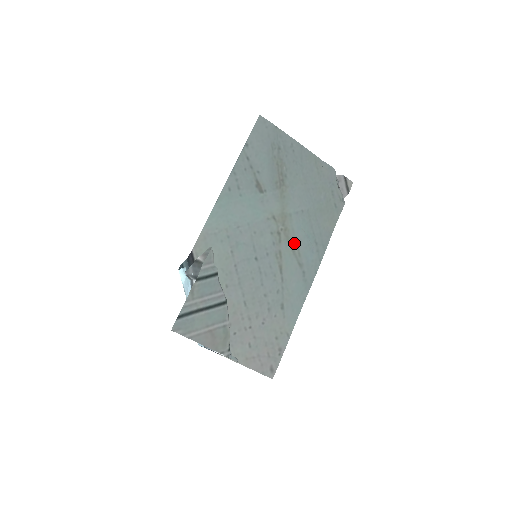
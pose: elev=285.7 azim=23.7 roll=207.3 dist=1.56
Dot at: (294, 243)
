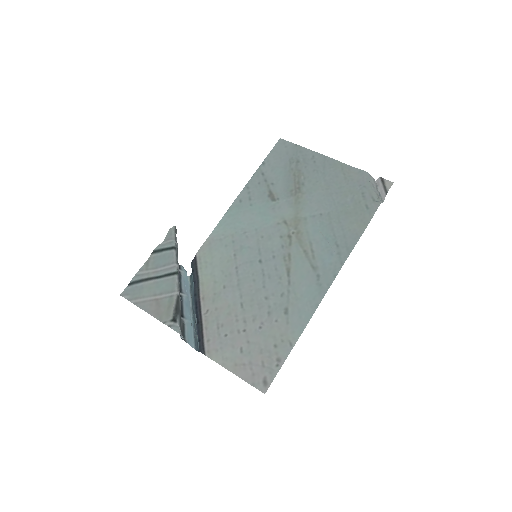
Dot at: (308, 246)
